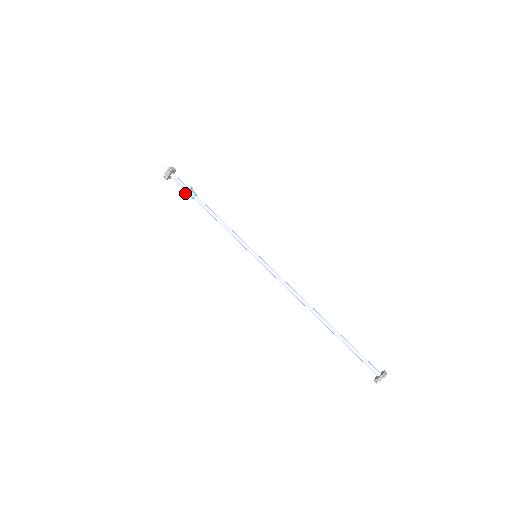
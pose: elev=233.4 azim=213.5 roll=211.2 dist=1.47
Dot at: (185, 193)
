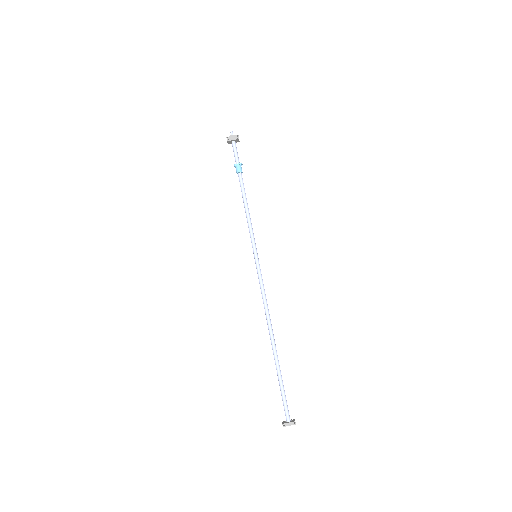
Dot at: (235, 164)
